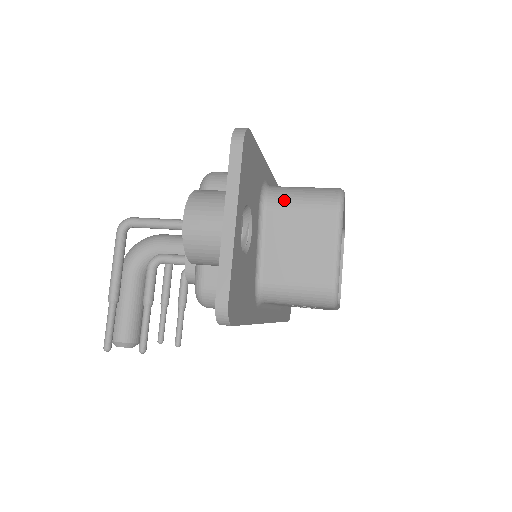
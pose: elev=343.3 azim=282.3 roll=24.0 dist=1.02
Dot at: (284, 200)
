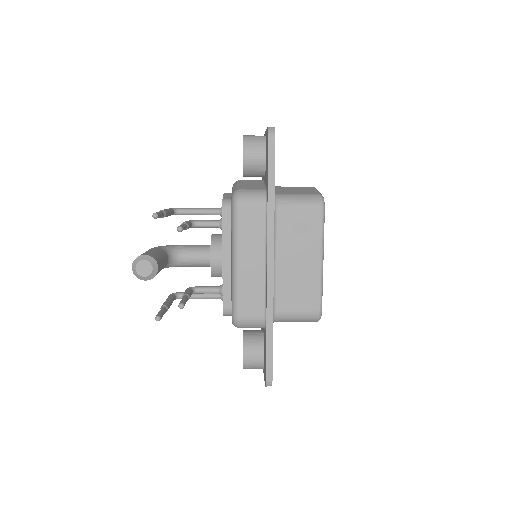
Dot at: occluded
